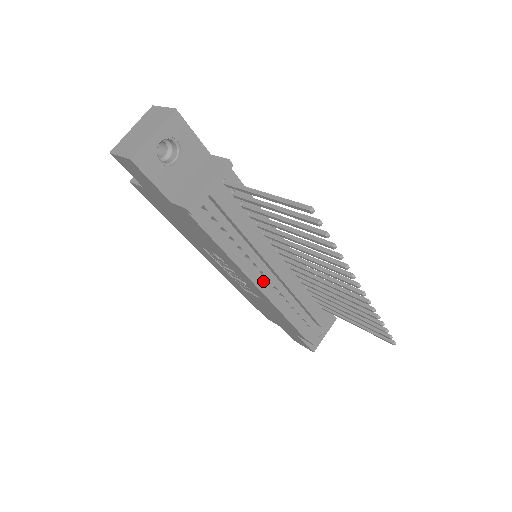
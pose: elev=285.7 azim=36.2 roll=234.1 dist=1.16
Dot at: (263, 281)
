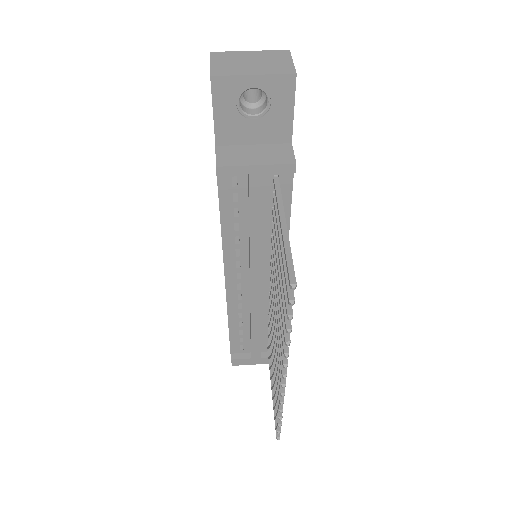
Dot at: (235, 281)
